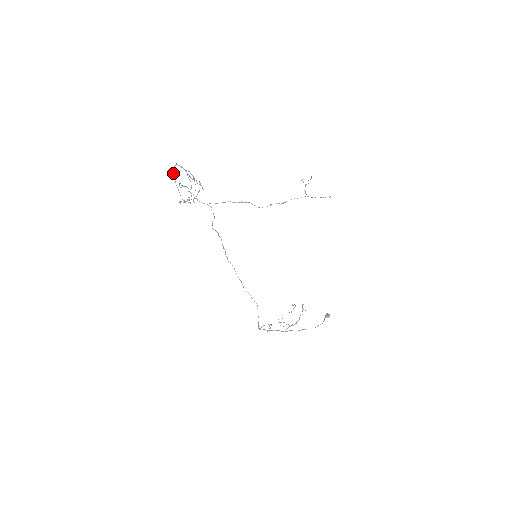
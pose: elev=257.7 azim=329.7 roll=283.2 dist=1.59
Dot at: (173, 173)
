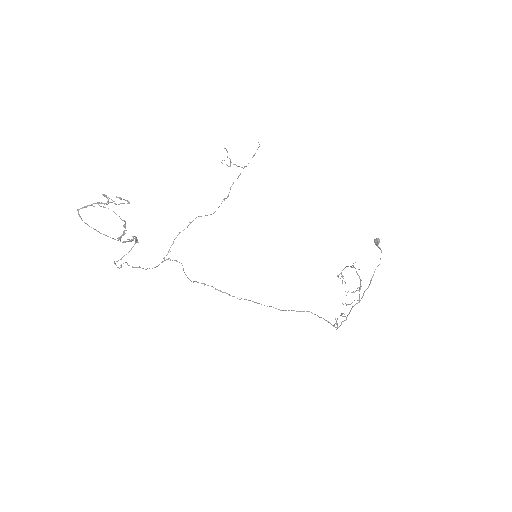
Dot at: occluded
